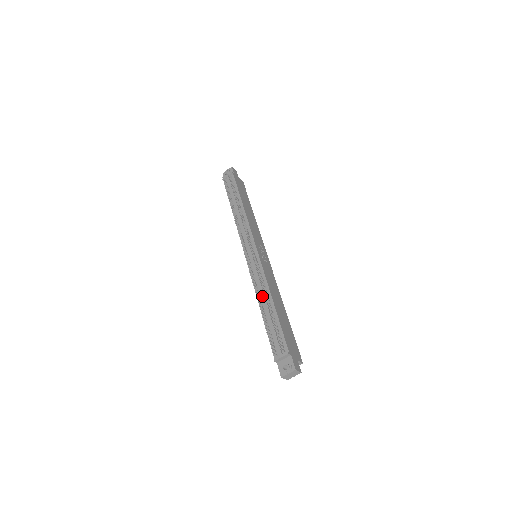
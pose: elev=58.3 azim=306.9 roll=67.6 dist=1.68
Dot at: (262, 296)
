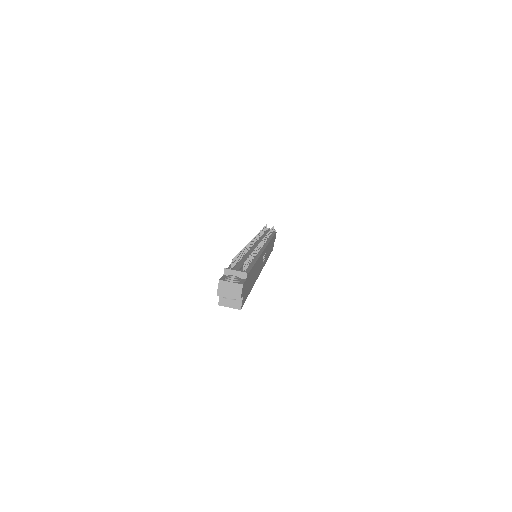
Dot at: (249, 253)
